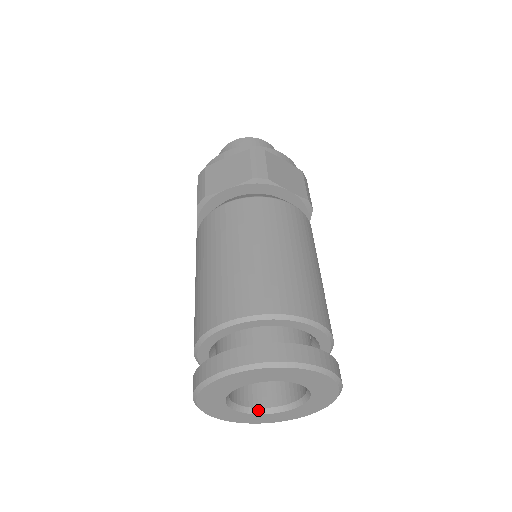
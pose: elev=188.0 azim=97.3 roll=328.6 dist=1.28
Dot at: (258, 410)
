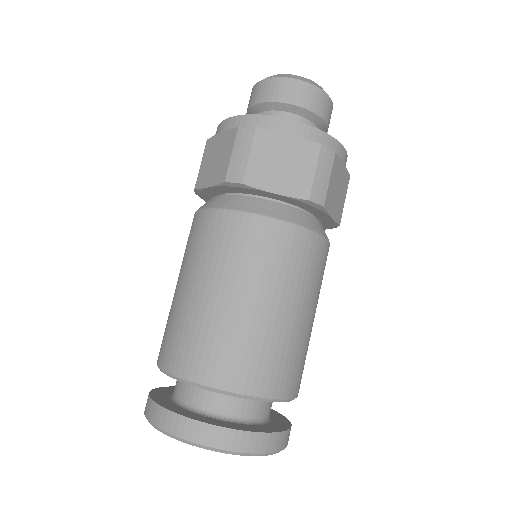
Dot at: occluded
